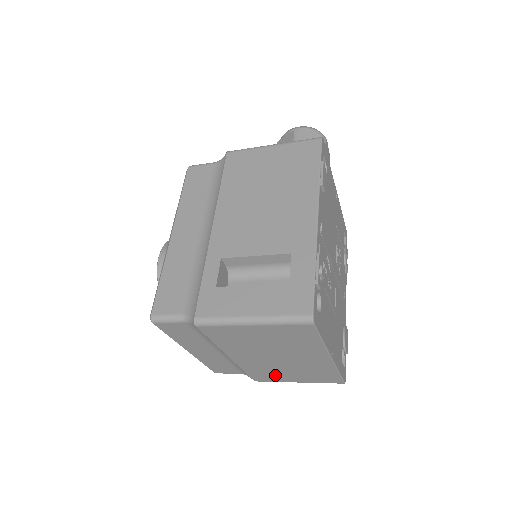
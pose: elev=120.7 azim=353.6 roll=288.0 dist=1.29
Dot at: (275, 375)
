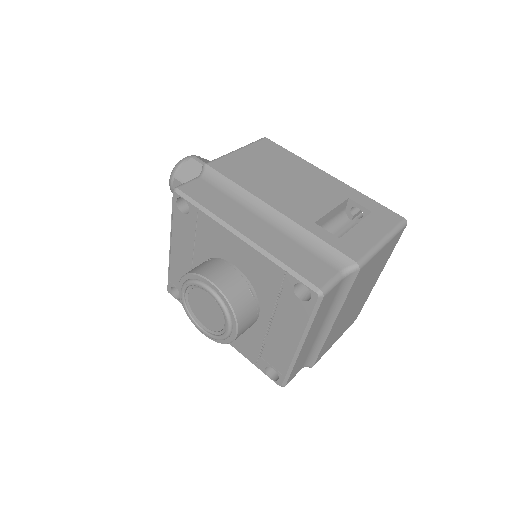
Dot at: (333, 338)
